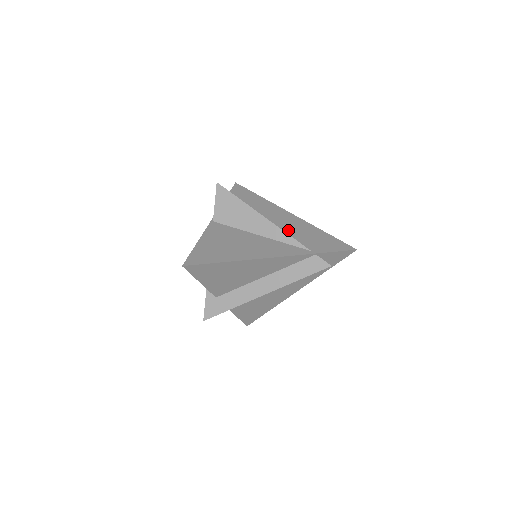
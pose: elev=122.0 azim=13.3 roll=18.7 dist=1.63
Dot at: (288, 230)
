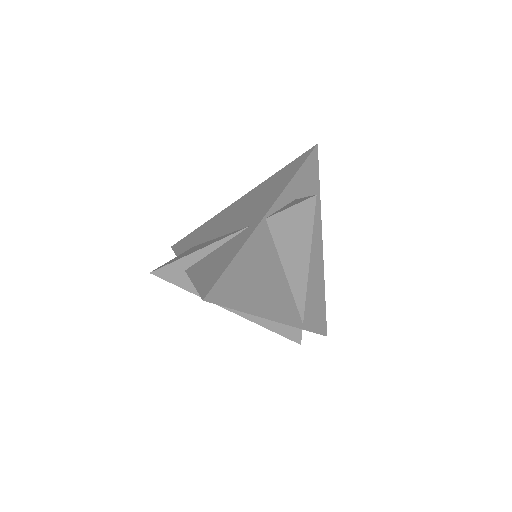
Dot at: occluded
